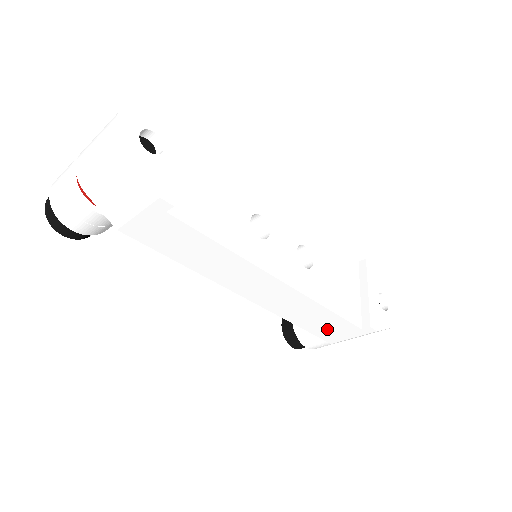
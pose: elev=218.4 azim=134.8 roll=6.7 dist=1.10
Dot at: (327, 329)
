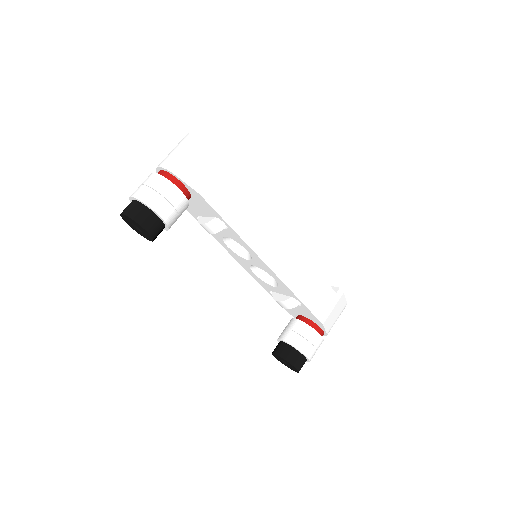
Dot at: (318, 300)
